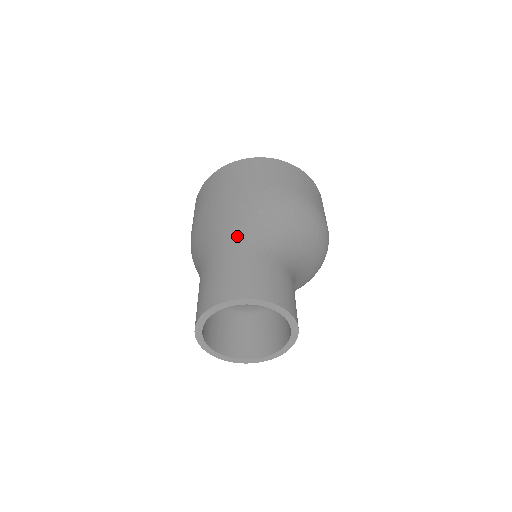
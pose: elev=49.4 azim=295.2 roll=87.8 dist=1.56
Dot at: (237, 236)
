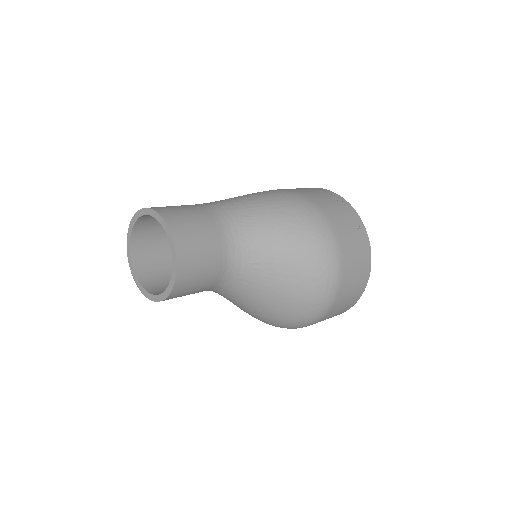
Dot at: occluded
